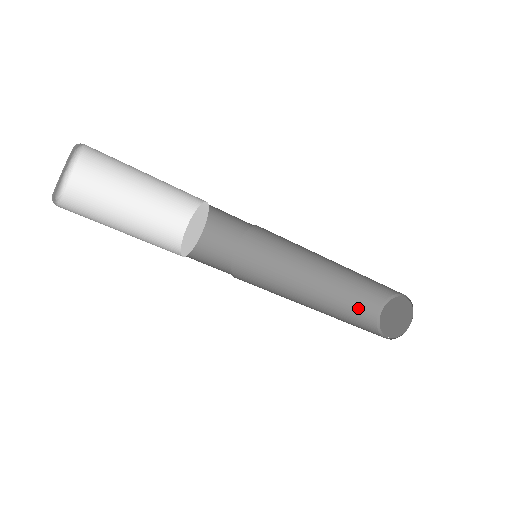
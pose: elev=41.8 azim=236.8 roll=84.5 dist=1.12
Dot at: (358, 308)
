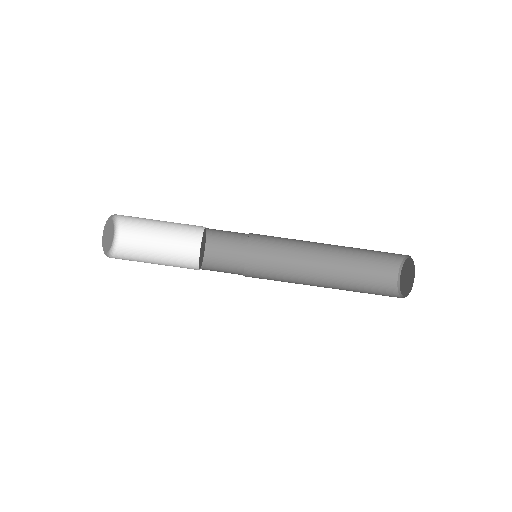
Dot at: (374, 286)
